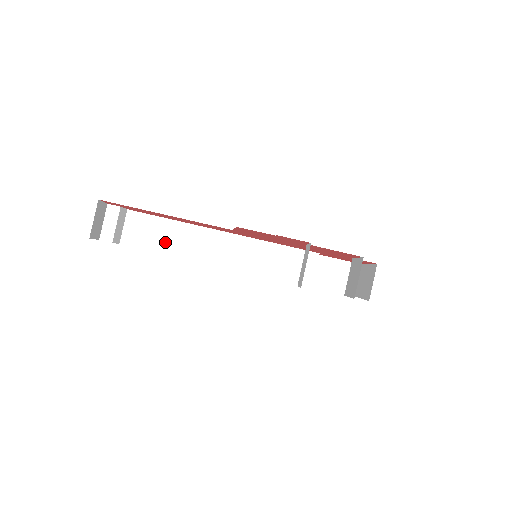
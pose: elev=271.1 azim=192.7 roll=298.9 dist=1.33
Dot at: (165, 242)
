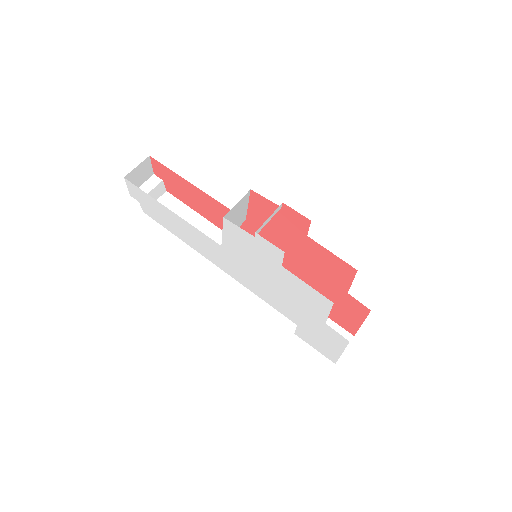
Dot at: occluded
